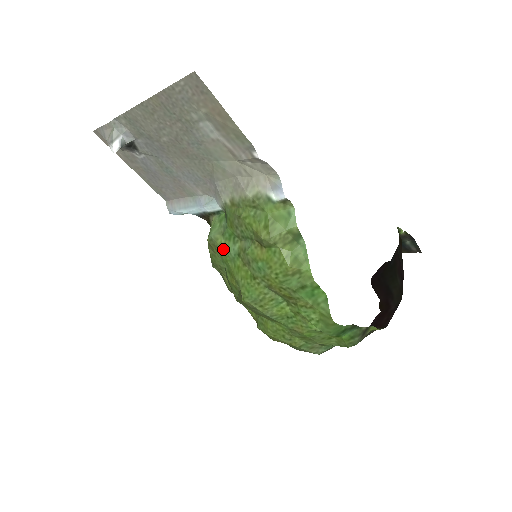
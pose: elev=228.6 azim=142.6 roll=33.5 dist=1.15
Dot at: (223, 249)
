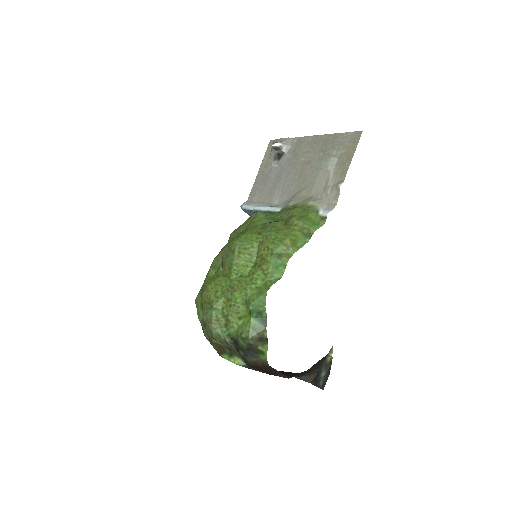
Dot at: (258, 220)
